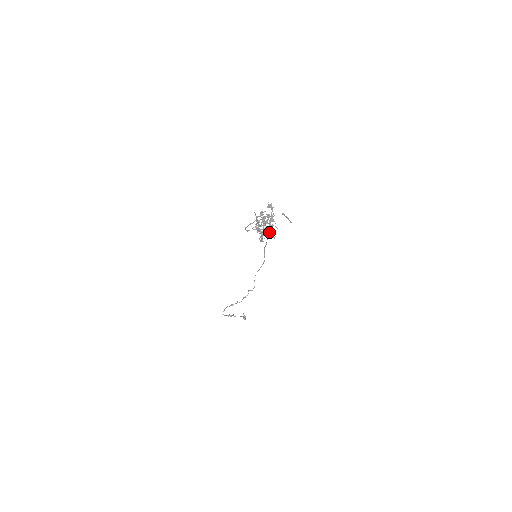
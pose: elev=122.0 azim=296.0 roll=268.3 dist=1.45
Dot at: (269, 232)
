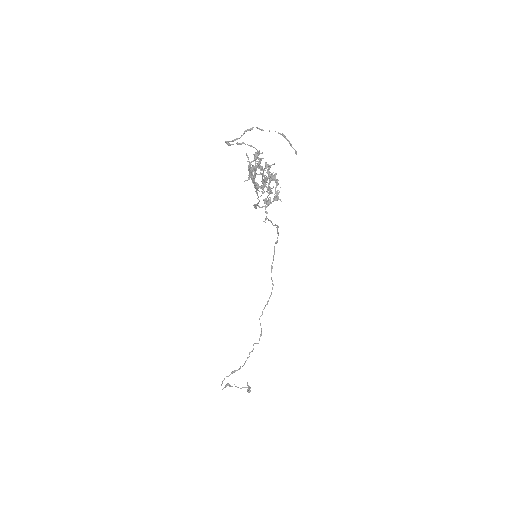
Dot at: (268, 188)
